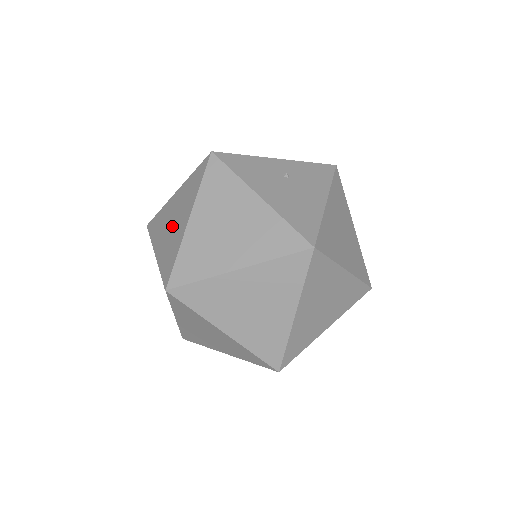
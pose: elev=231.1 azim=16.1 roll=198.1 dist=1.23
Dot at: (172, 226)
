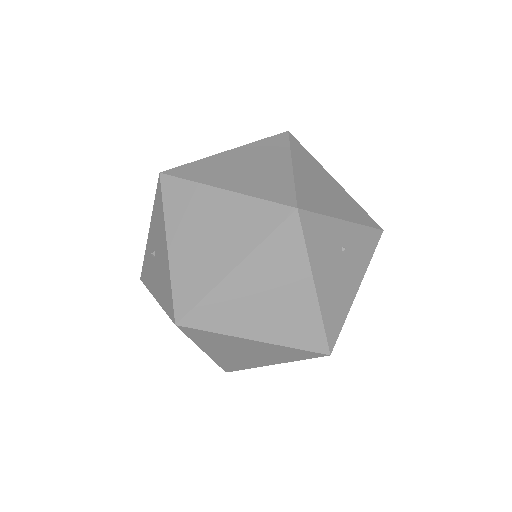
Dot at: (205, 241)
